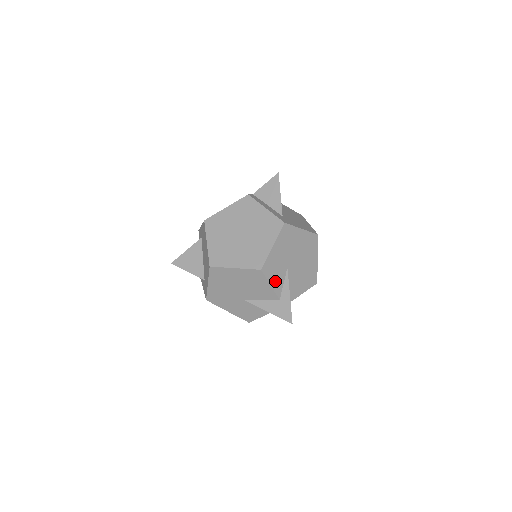
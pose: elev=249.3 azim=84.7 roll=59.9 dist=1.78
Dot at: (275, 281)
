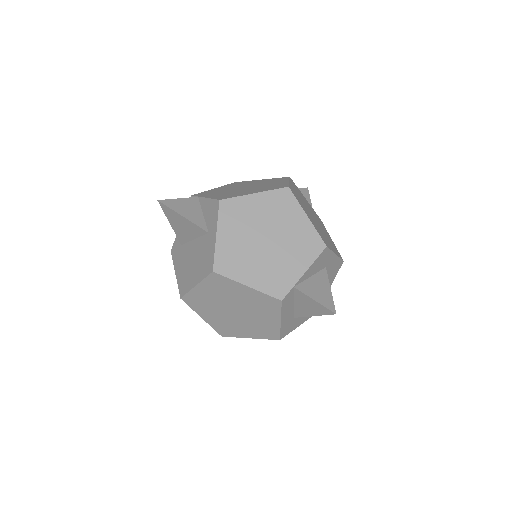
Dot at: occluded
